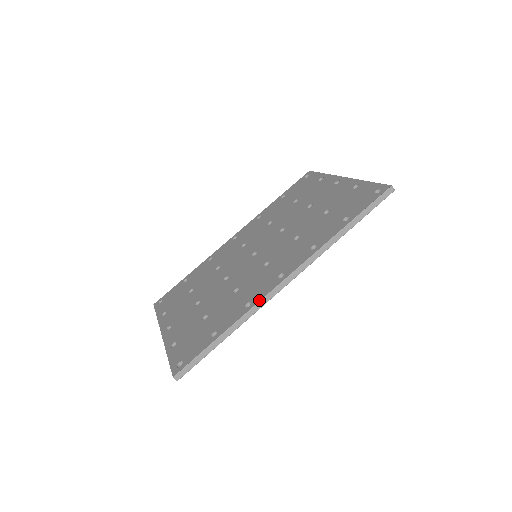
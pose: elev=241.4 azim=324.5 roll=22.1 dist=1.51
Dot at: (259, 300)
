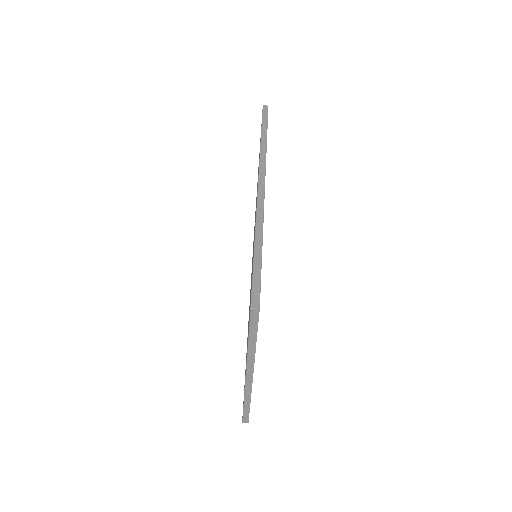
Dot at: (256, 207)
